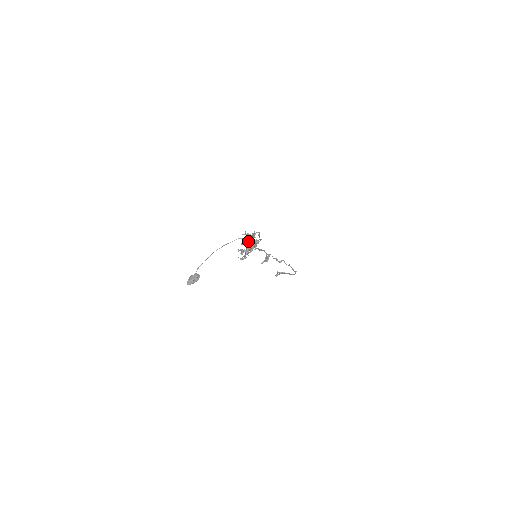
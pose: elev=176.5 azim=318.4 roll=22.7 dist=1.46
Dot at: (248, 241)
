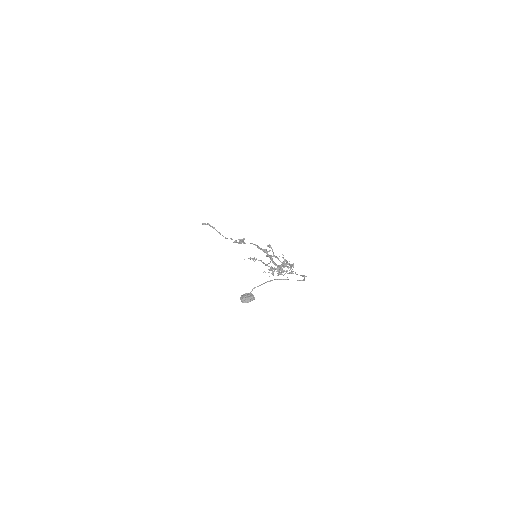
Dot at: occluded
